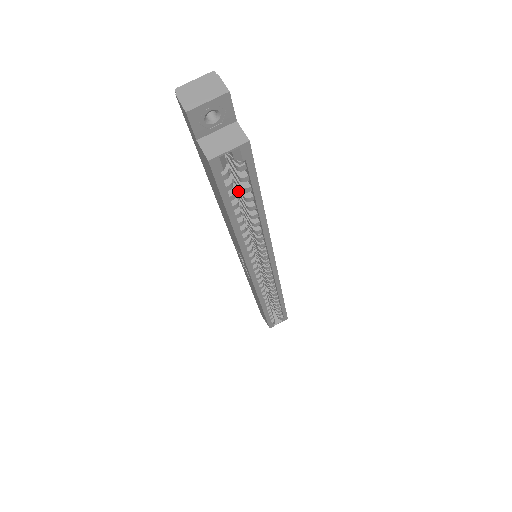
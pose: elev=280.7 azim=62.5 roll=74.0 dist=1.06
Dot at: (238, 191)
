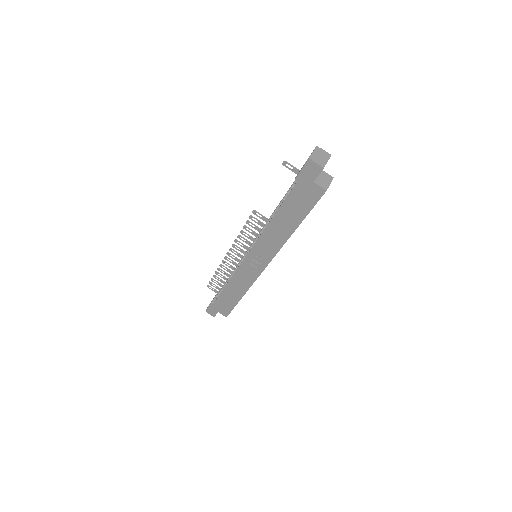
Dot at: occluded
